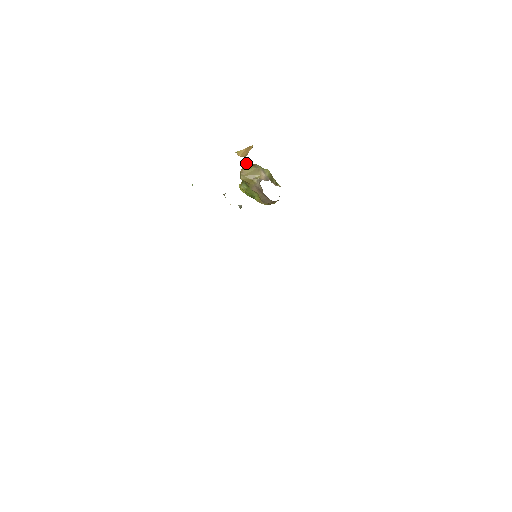
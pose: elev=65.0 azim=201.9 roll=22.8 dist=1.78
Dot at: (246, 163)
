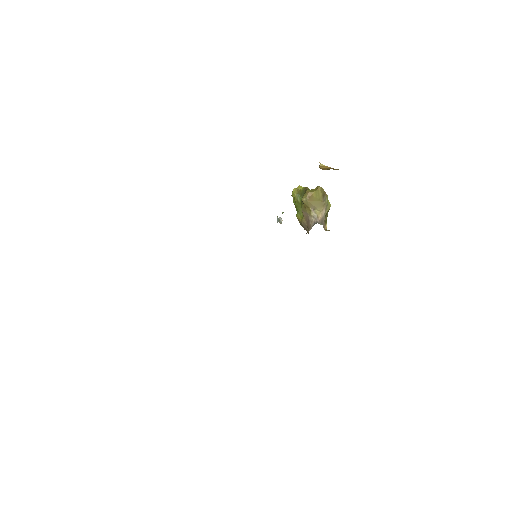
Dot at: (320, 189)
